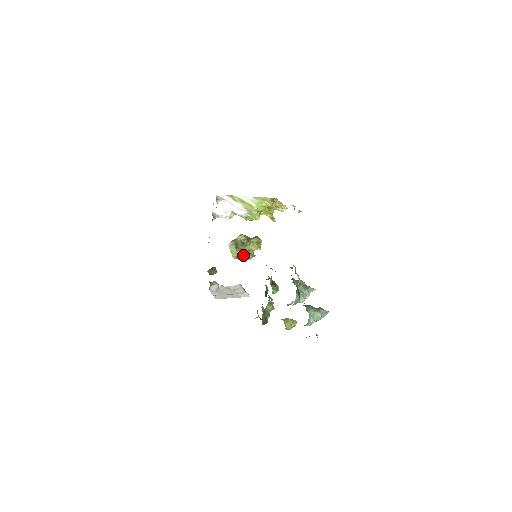
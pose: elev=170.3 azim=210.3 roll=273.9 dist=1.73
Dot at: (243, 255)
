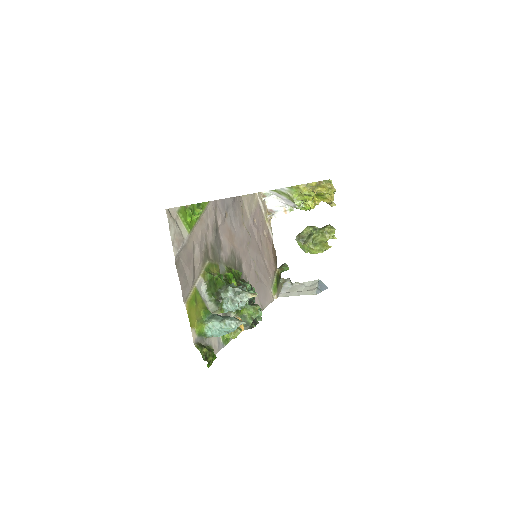
Dot at: (311, 248)
